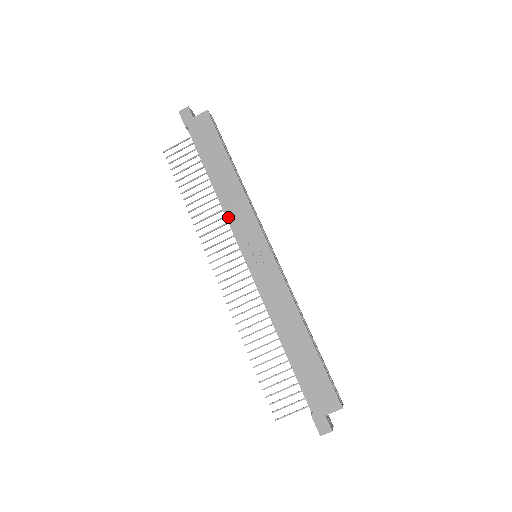
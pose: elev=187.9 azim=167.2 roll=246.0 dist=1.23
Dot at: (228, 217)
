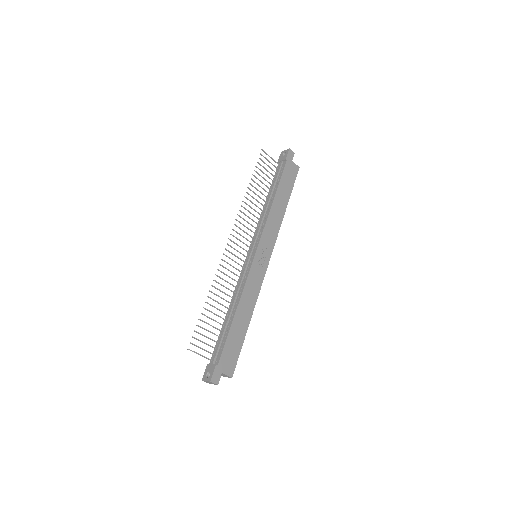
Dot at: (266, 223)
